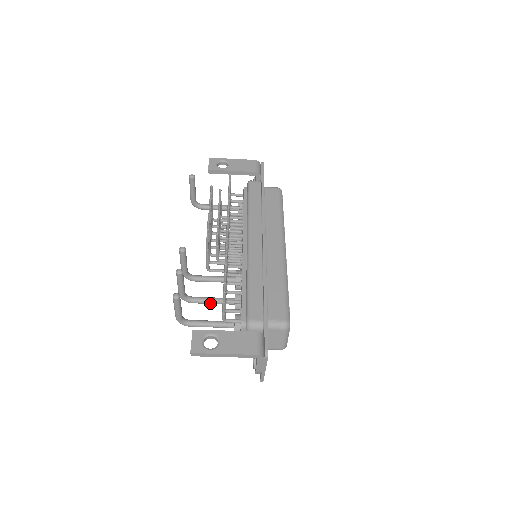
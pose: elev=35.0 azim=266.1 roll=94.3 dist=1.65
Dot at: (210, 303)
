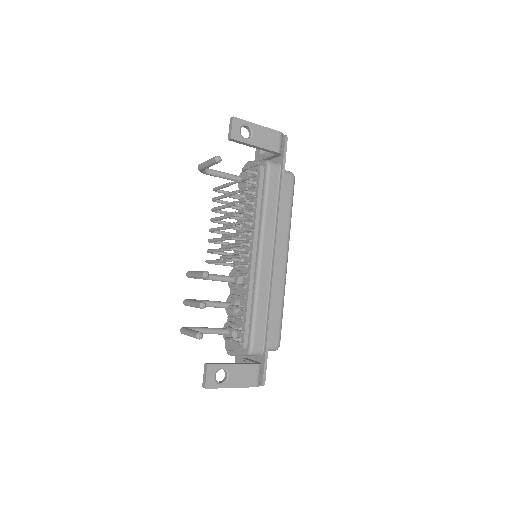
Dot at: occluded
